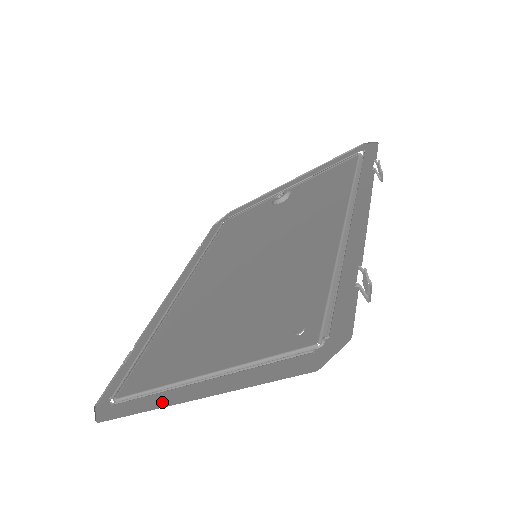
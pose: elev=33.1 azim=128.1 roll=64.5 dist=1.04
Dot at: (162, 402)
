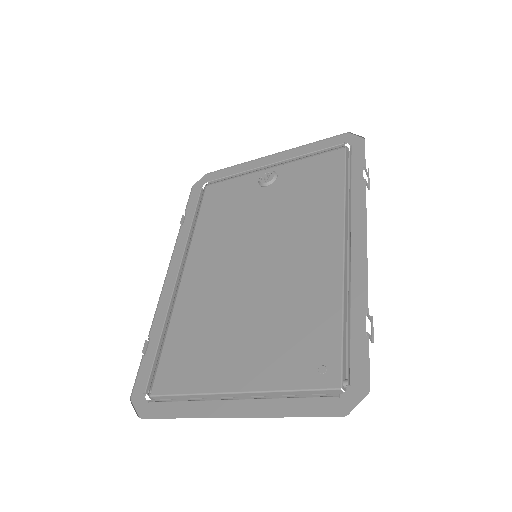
Dot at: (204, 412)
